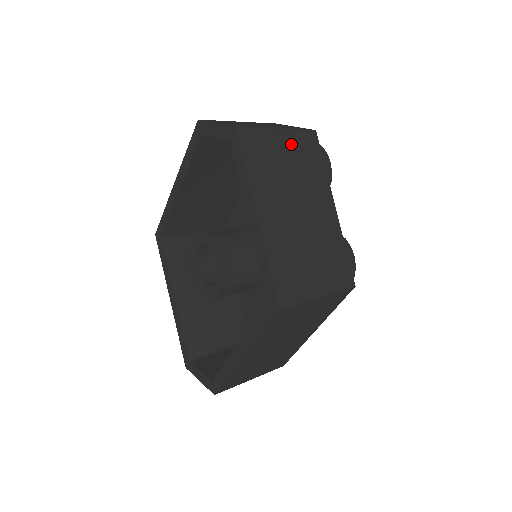
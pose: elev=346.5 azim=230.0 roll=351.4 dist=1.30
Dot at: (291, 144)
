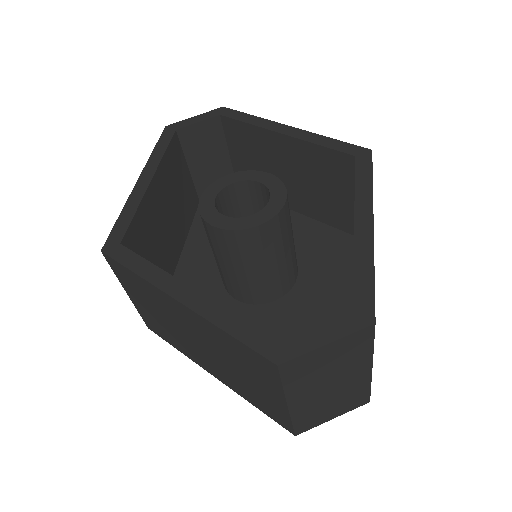
Dot at: occluded
